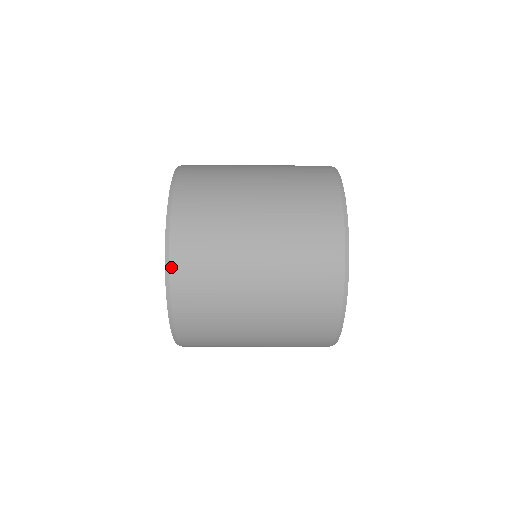
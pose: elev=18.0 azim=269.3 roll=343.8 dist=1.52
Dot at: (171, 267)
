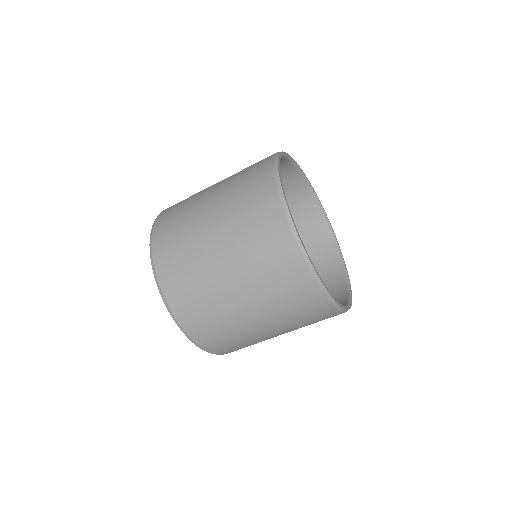
Dot at: occluded
